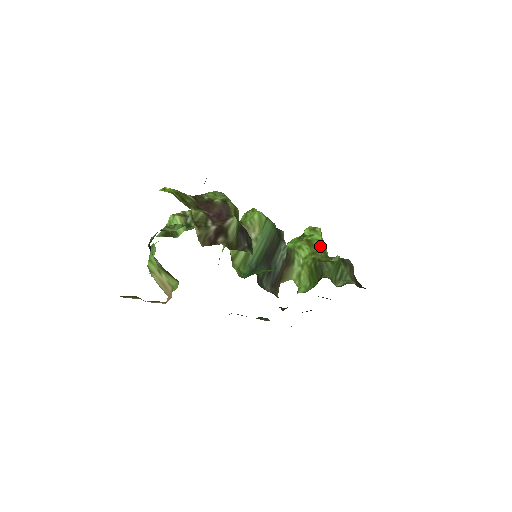
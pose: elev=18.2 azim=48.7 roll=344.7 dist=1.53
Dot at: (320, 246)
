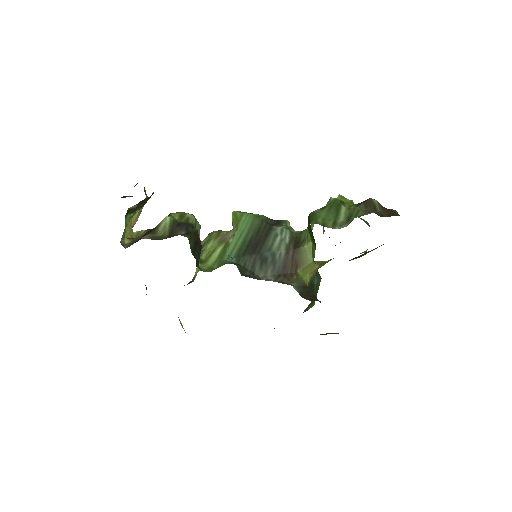
Dot at: occluded
